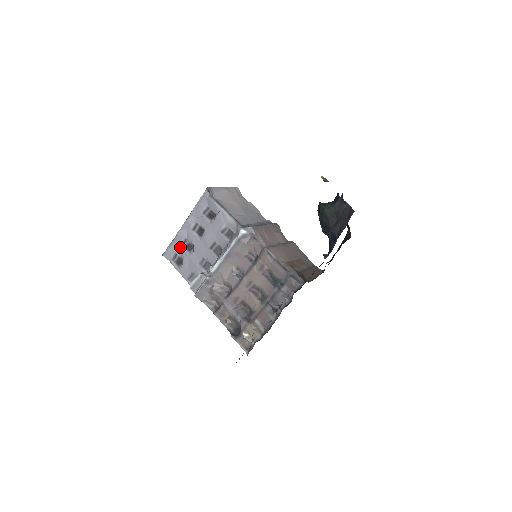
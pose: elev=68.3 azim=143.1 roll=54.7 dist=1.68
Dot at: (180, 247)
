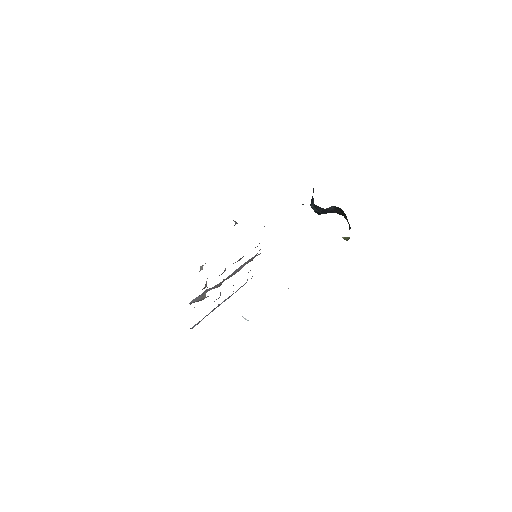
Dot at: occluded
